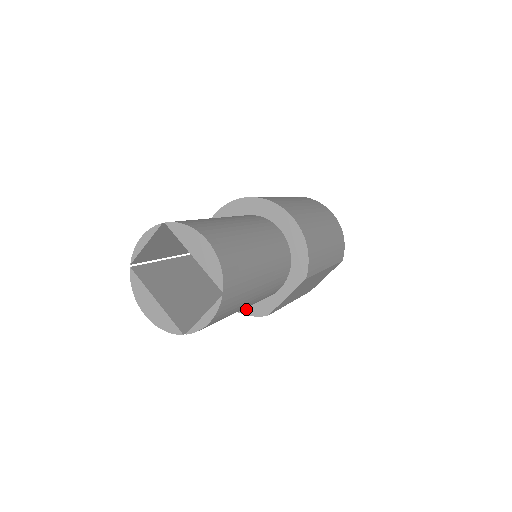
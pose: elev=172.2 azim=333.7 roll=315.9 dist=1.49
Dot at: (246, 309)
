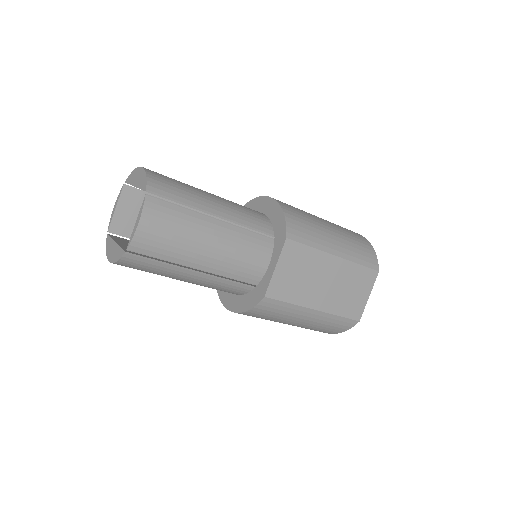
Dot at: (248, 304)
